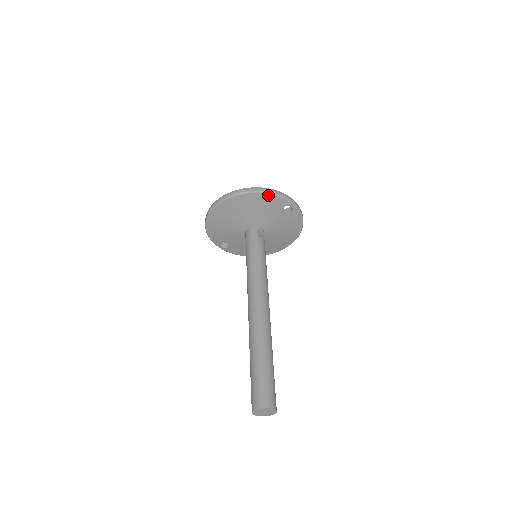
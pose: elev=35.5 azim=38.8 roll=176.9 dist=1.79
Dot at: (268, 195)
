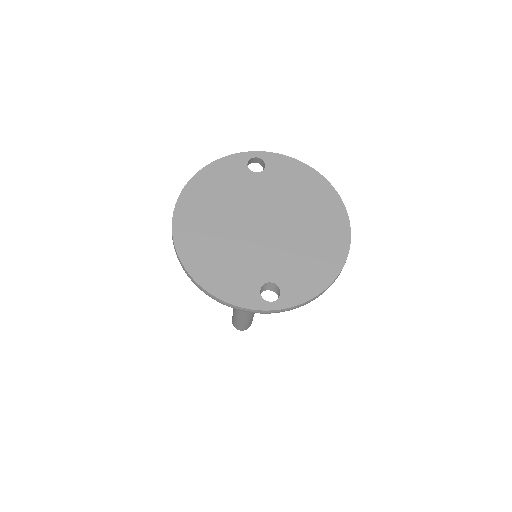
Dot at: occluded
